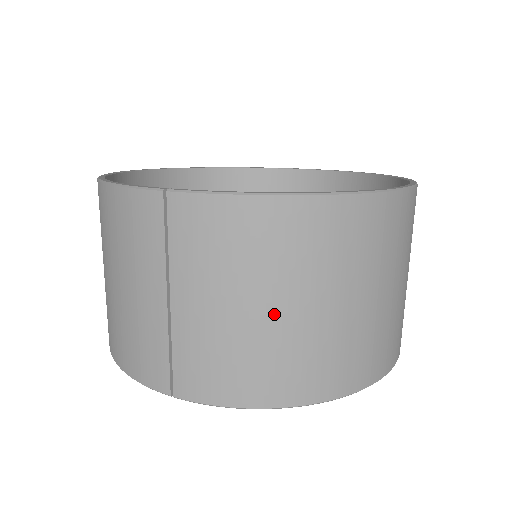
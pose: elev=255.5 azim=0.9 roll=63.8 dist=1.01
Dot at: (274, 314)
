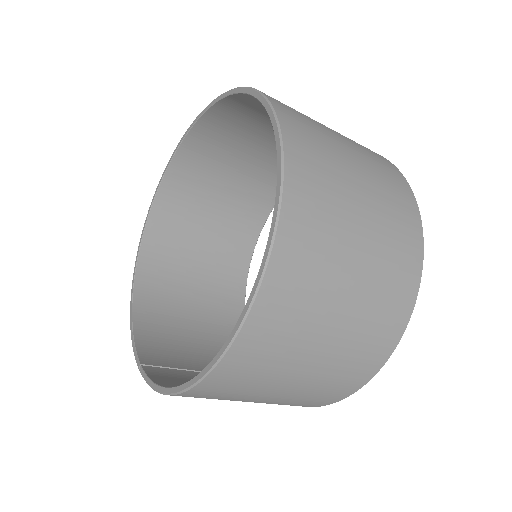
Dot at: occluded
